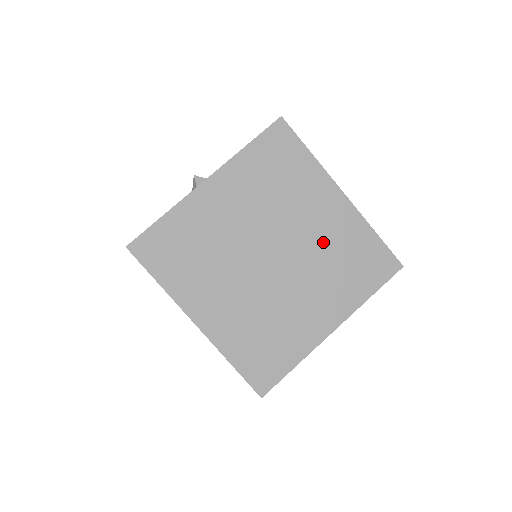
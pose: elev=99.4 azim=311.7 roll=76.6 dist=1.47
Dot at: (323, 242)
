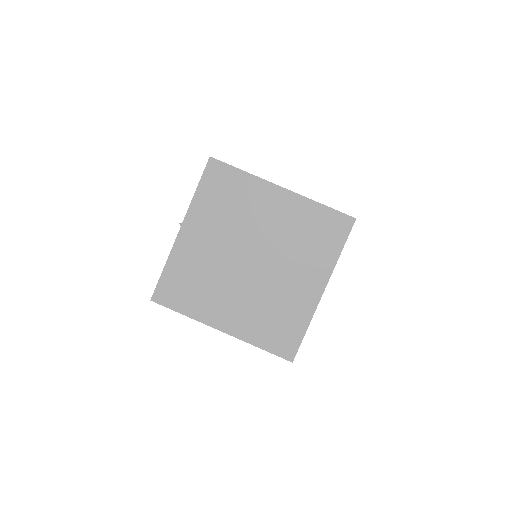
Dot at: (284, 231)
